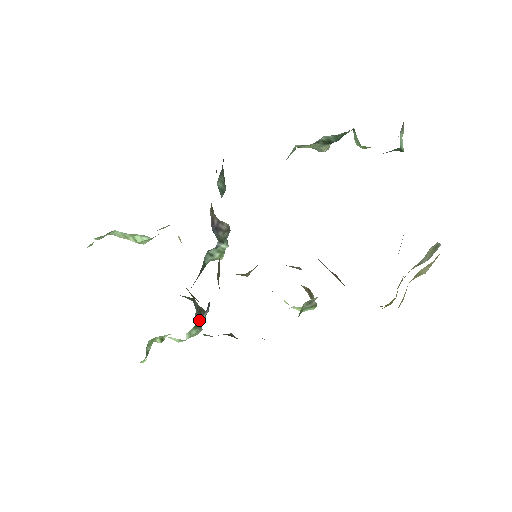
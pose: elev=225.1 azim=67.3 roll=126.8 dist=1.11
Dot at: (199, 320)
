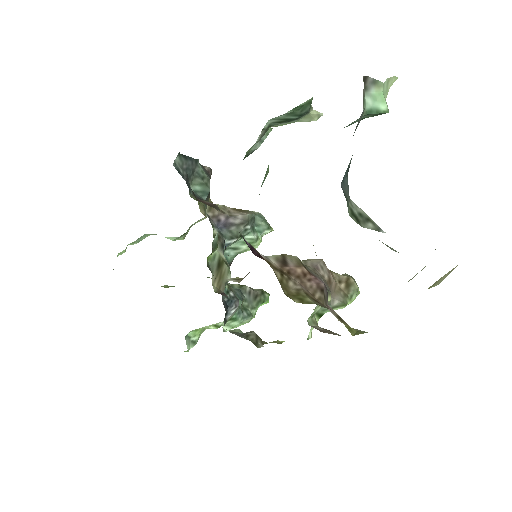
Dot at: (241, 311)
